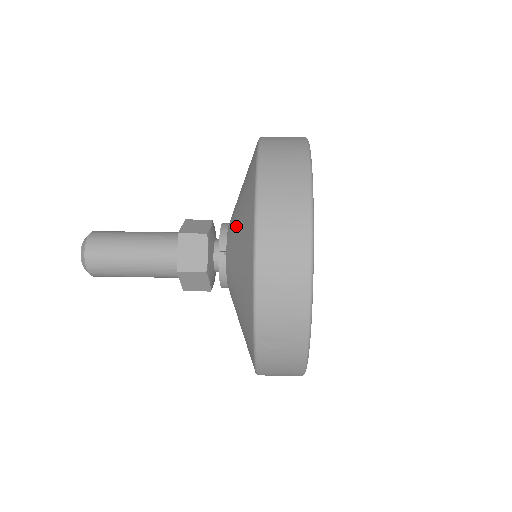
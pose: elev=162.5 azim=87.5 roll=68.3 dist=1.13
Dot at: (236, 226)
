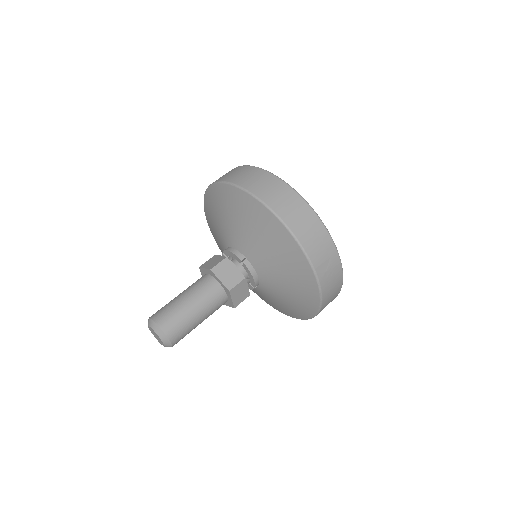
Dot at: (246, 233)
